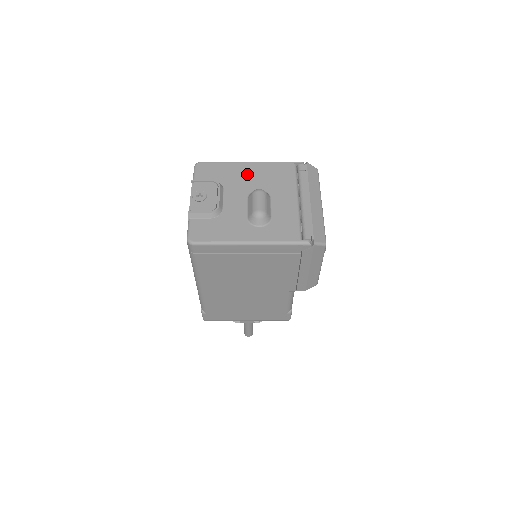
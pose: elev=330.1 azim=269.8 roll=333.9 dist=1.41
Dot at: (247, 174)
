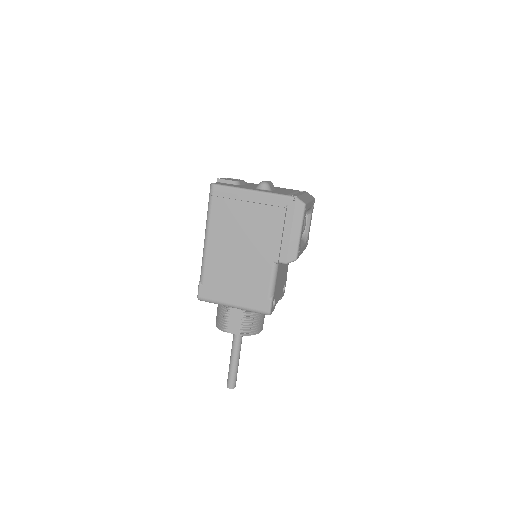
Dot at: occluded
